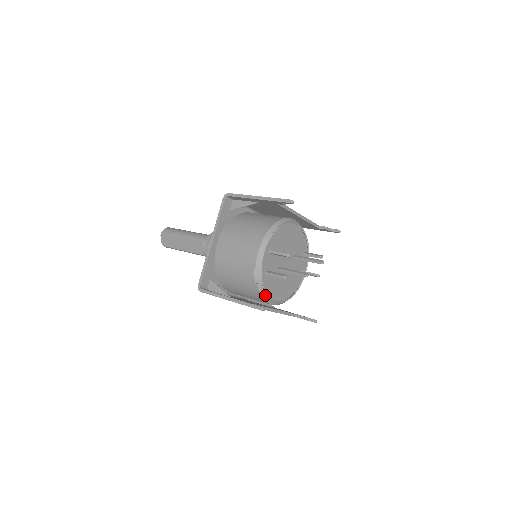
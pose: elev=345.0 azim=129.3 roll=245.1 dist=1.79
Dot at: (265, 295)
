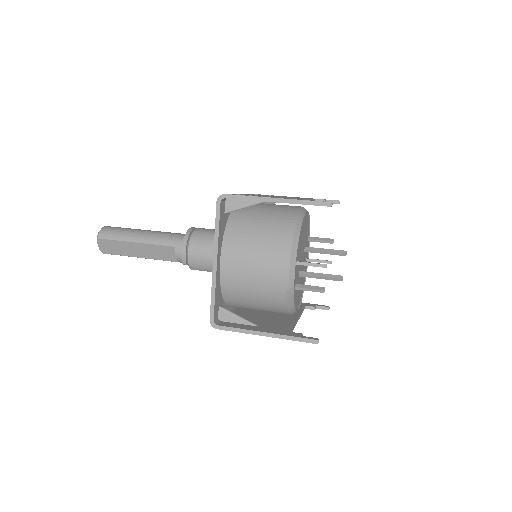
Dot at: (294, 310)
